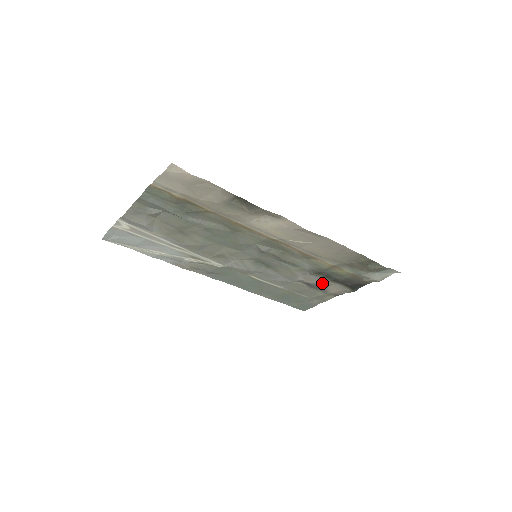
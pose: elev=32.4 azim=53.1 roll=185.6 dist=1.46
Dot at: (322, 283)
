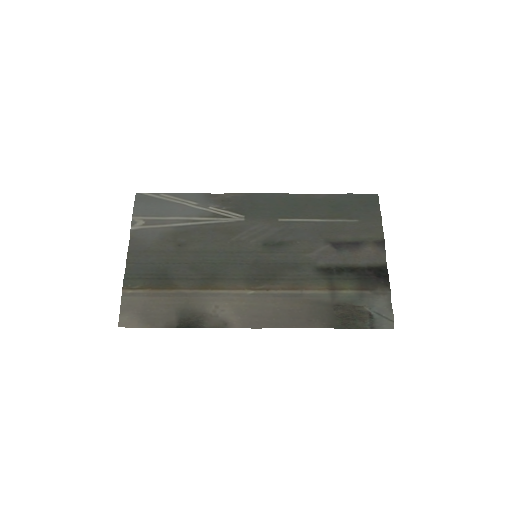
Dot at: (346, 255)
